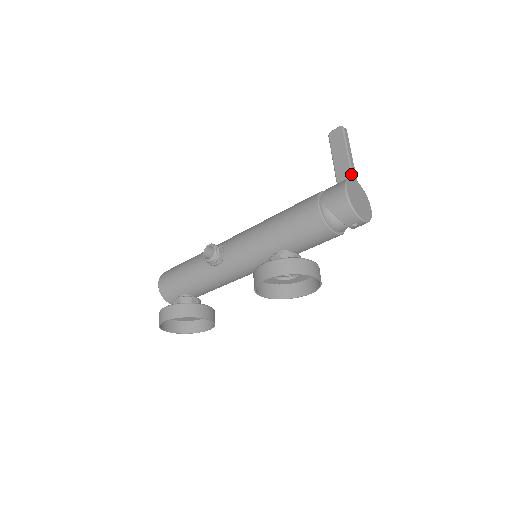
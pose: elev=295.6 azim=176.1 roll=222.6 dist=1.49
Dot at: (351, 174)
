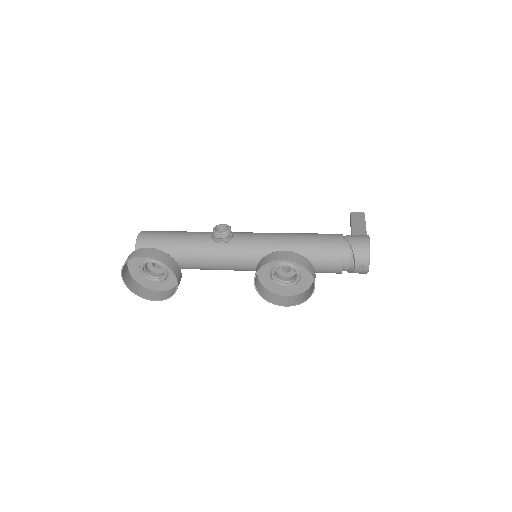
Dot at: occluded
